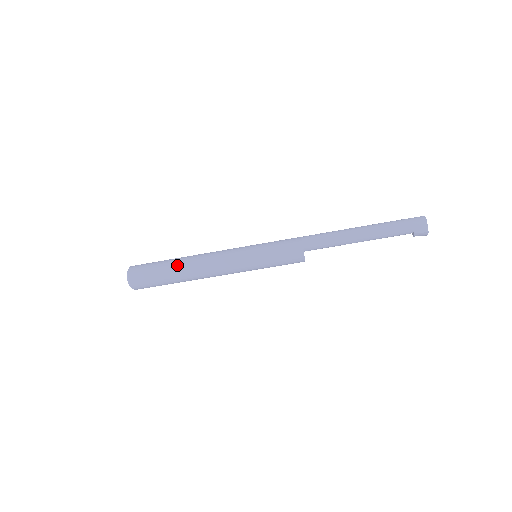
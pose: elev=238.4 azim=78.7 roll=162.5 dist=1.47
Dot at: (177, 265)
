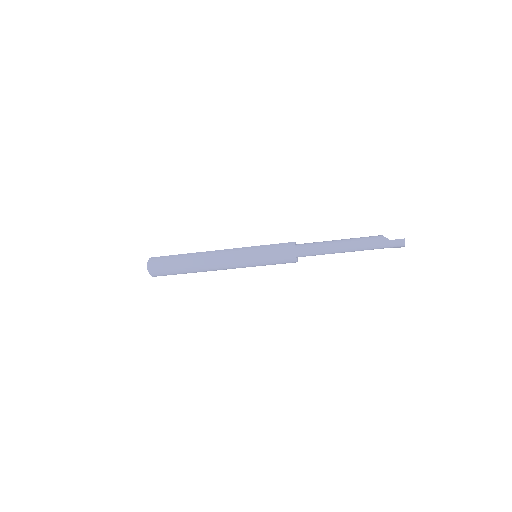
Dot at: (191, 270)
